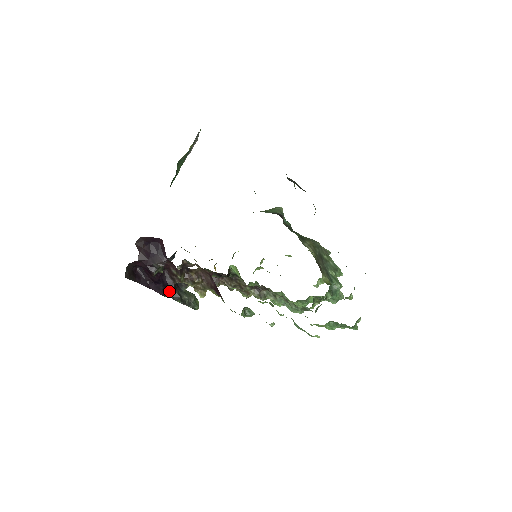
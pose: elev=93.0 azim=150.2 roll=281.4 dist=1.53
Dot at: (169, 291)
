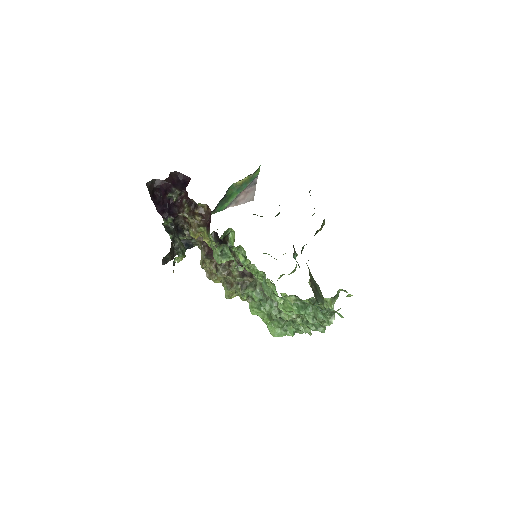
Dot at: (168, 227)
